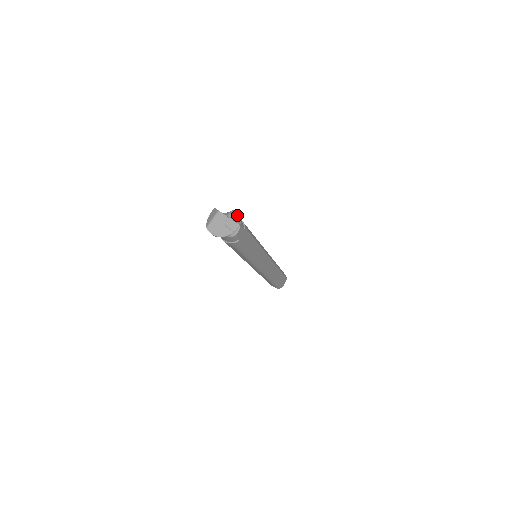
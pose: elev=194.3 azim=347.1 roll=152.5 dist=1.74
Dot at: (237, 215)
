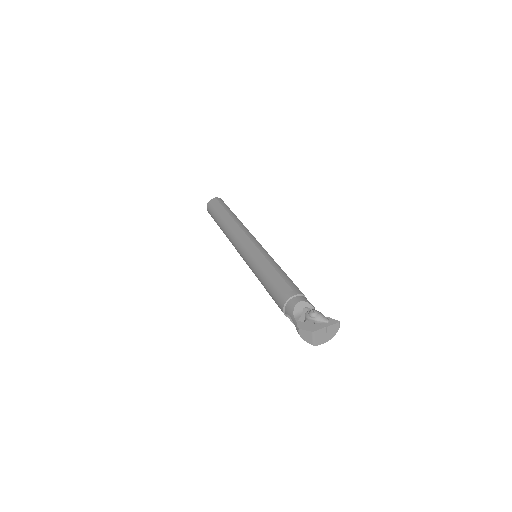
Dot at: (319, 313)
